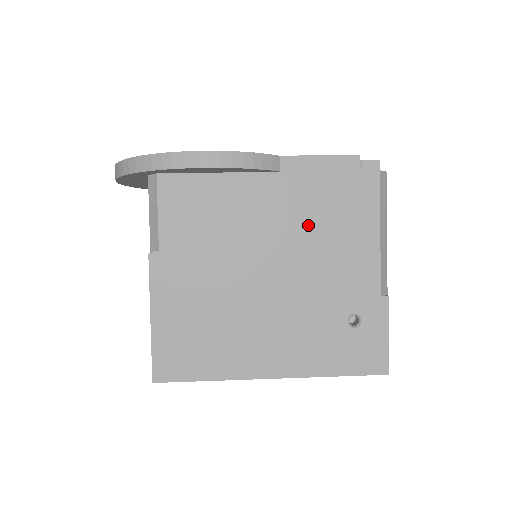
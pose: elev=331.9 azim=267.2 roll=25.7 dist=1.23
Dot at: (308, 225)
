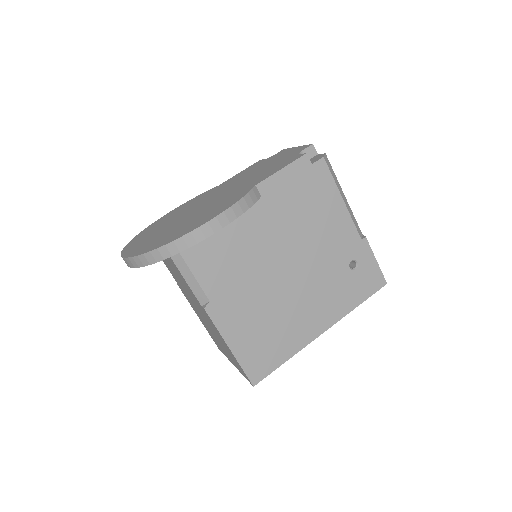
Dot at: (297, 222)
